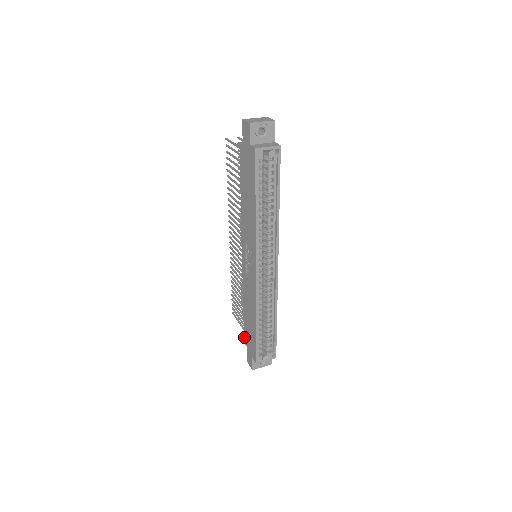
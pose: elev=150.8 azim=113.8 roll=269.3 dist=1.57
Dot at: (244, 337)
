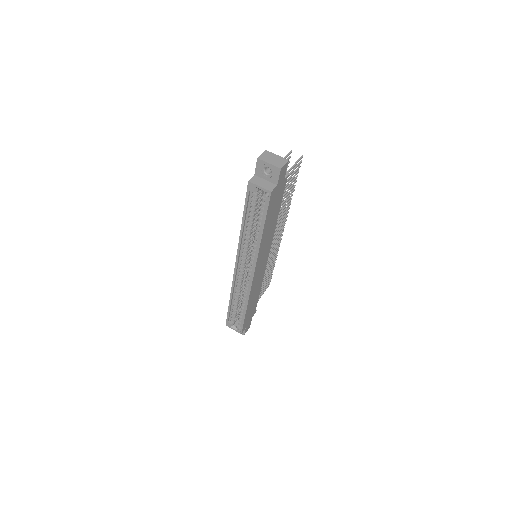
Dot at: occluded
